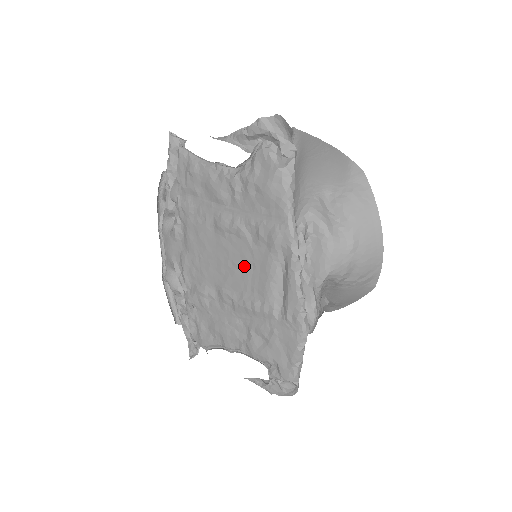
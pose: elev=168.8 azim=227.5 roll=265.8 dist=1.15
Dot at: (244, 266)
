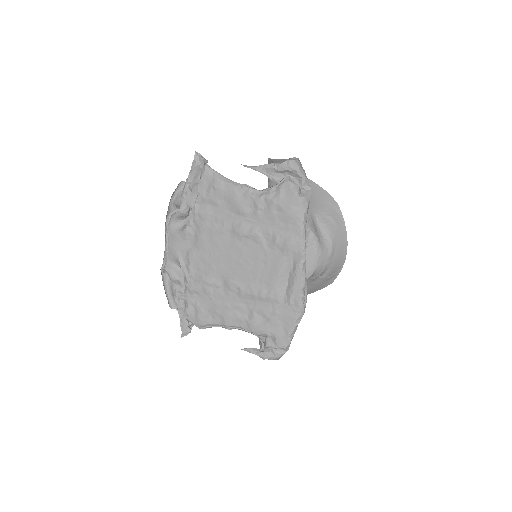
Dot at: (256, 263)
